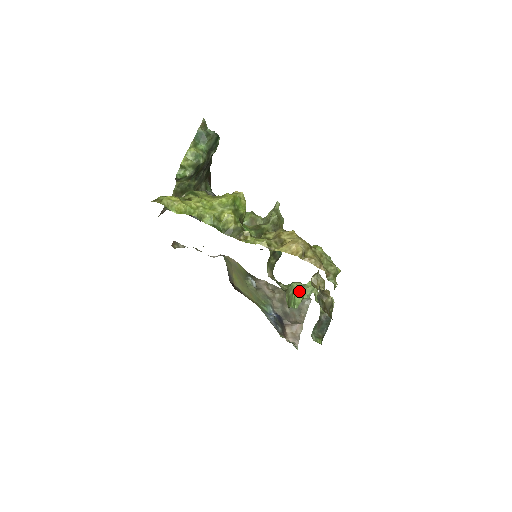
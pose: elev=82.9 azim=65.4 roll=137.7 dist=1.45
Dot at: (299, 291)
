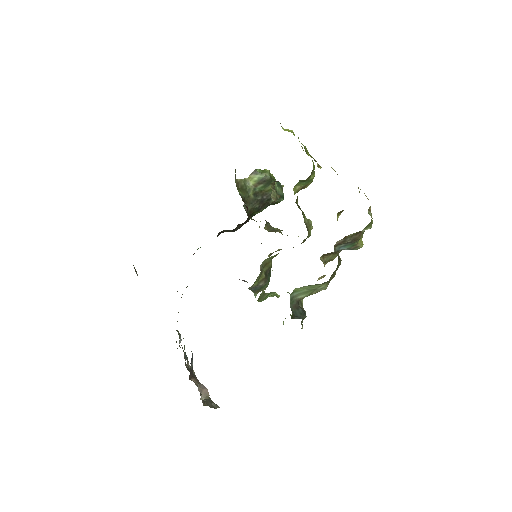
Dot at: occluded
